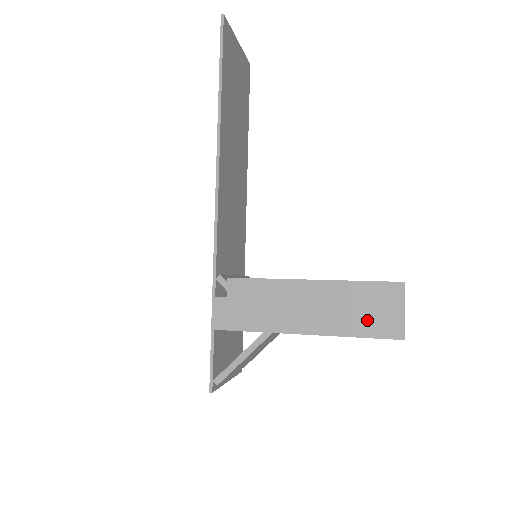
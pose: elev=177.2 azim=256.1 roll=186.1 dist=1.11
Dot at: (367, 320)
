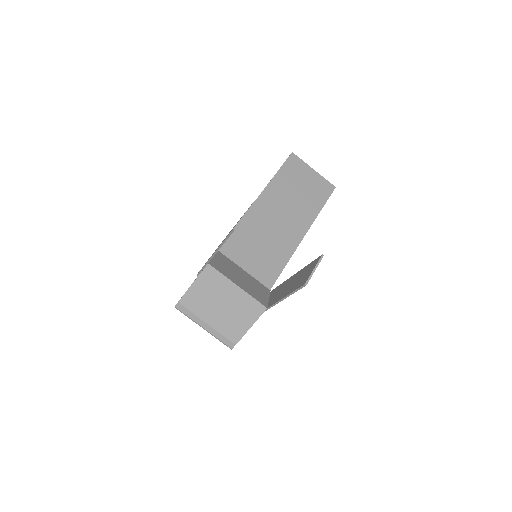
Dot at: (231, 230)
